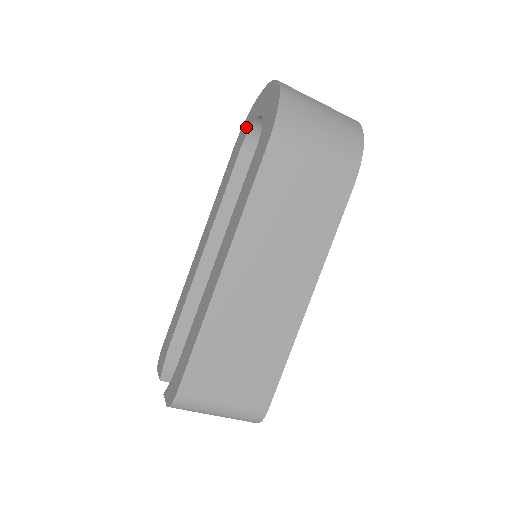
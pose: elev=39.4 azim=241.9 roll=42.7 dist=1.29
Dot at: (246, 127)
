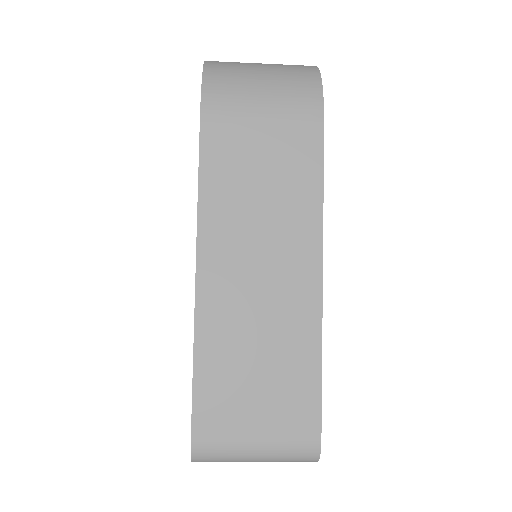
Dot at: occluded
